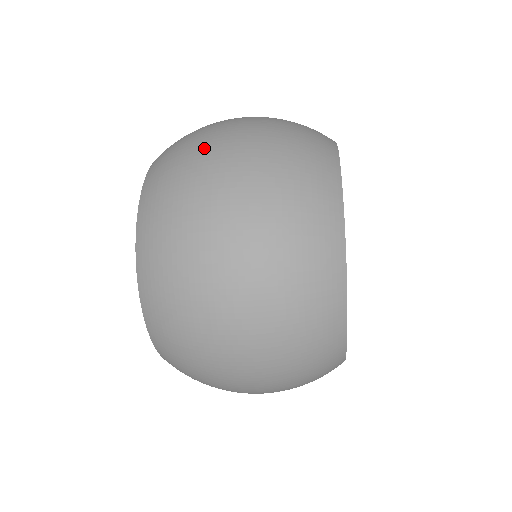
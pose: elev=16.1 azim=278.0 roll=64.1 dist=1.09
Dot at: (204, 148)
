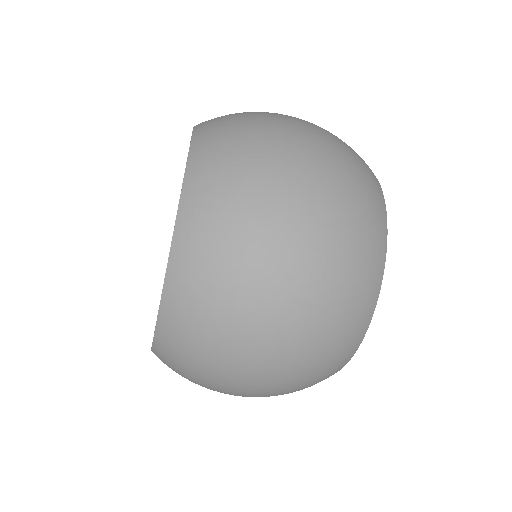
Dot at: (266, 113)
